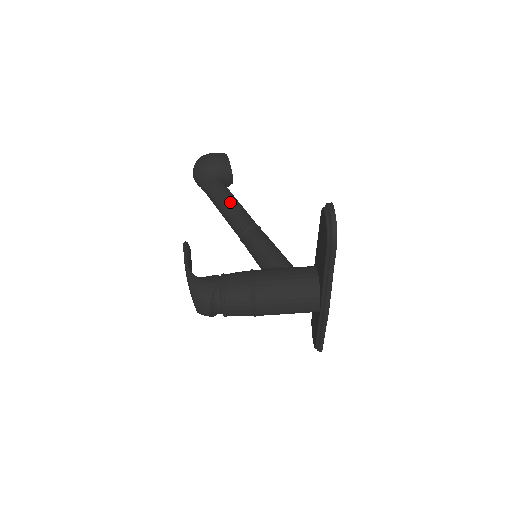
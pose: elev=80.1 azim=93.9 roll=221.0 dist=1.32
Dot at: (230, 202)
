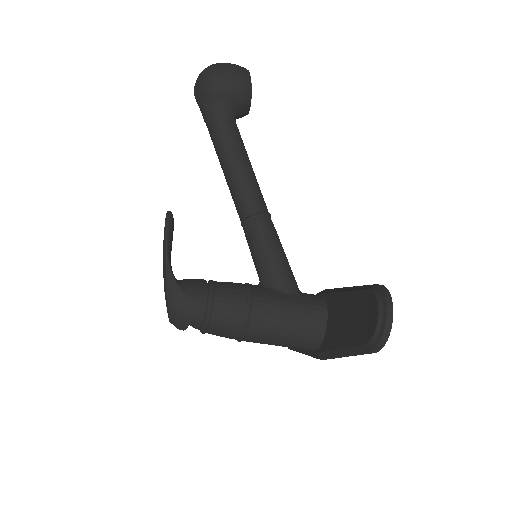
Dot at: (240, 164)
